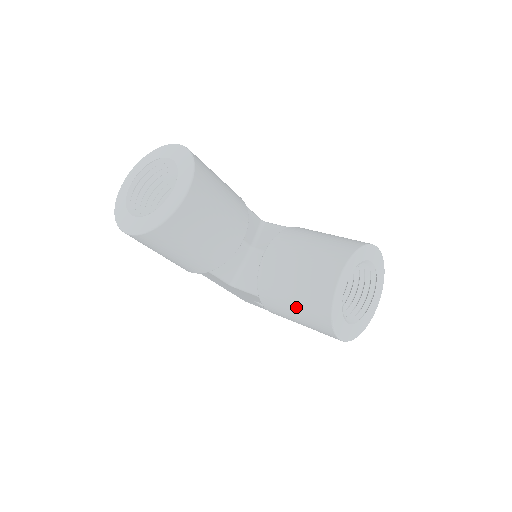
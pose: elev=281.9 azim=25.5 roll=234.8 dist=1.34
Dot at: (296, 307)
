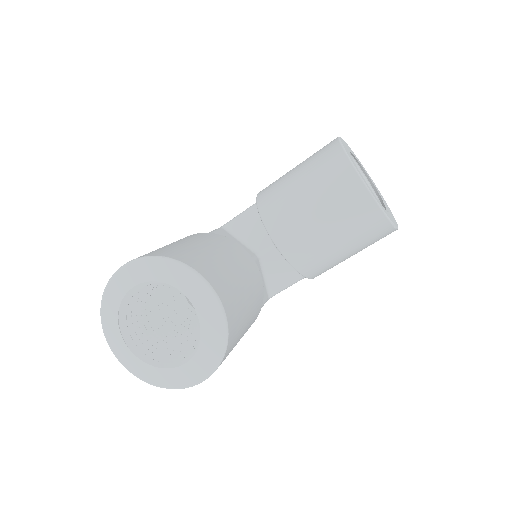
Dot at: (351, 249)
